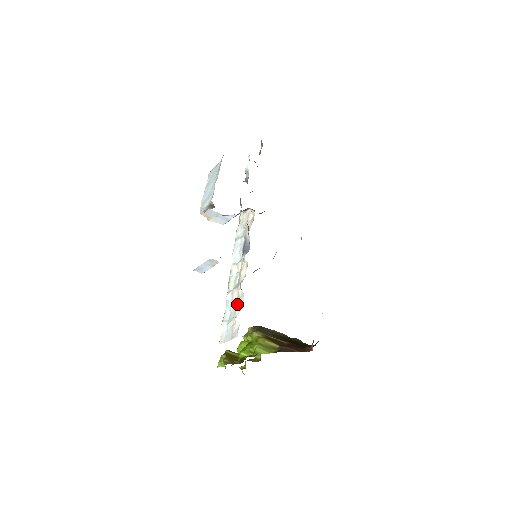
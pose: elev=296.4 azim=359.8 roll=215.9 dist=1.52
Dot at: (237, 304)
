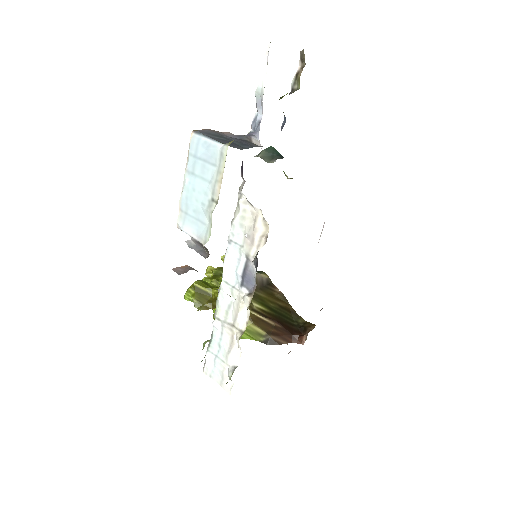
Dot at: (230, 351)
